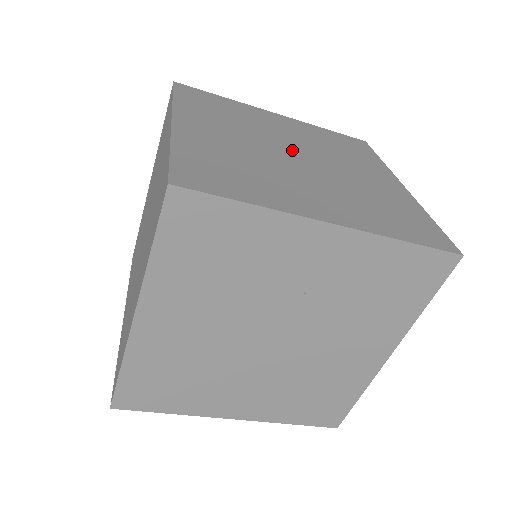
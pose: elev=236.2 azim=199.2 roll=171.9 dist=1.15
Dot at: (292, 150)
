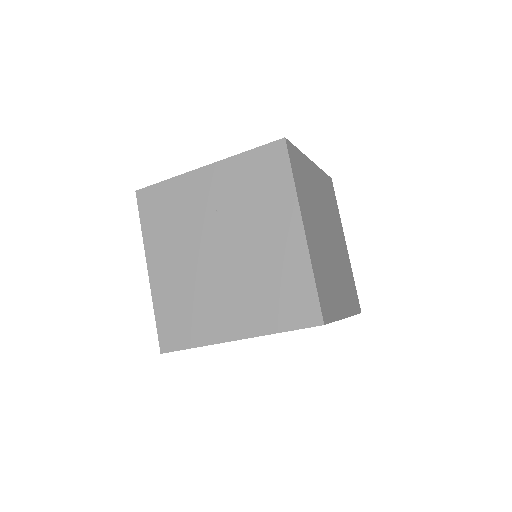
Dot at: occluded
